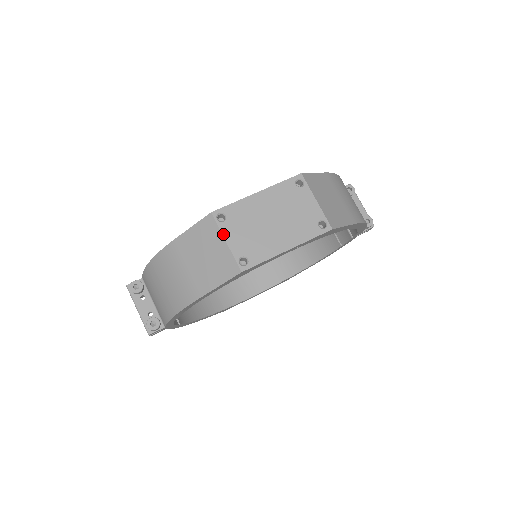
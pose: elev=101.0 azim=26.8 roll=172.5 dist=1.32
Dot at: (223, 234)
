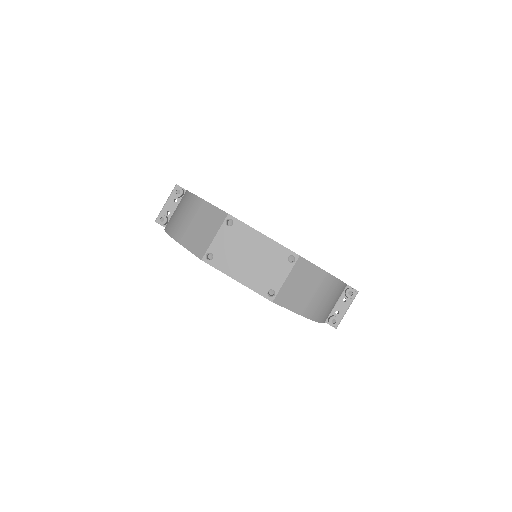
Dot at: (219, 231)
